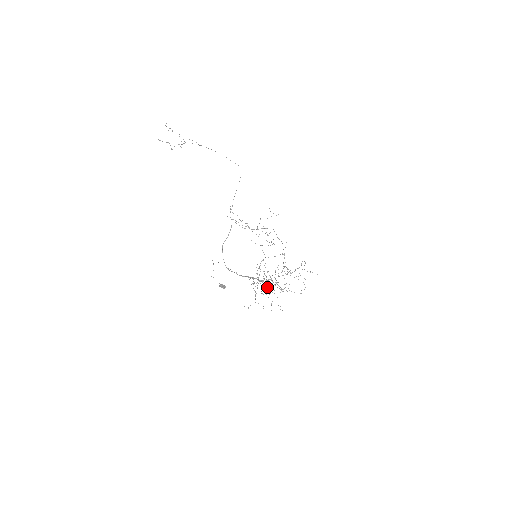
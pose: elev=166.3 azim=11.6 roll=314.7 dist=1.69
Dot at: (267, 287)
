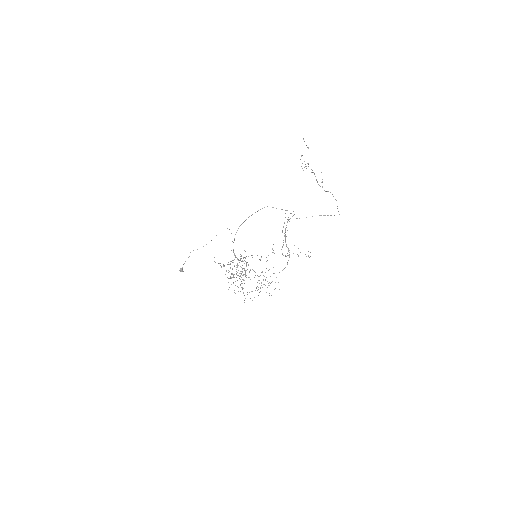
Dot at: (230, 277)
